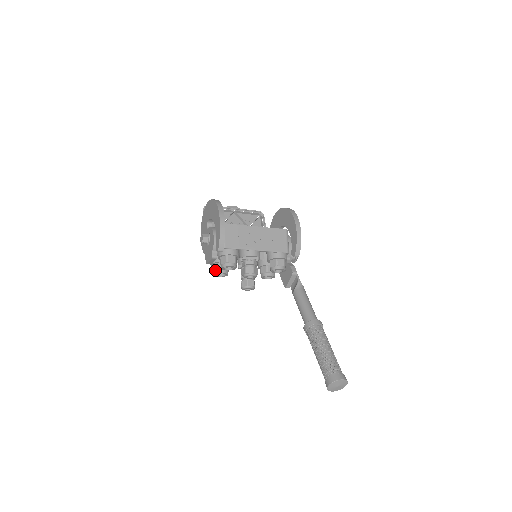
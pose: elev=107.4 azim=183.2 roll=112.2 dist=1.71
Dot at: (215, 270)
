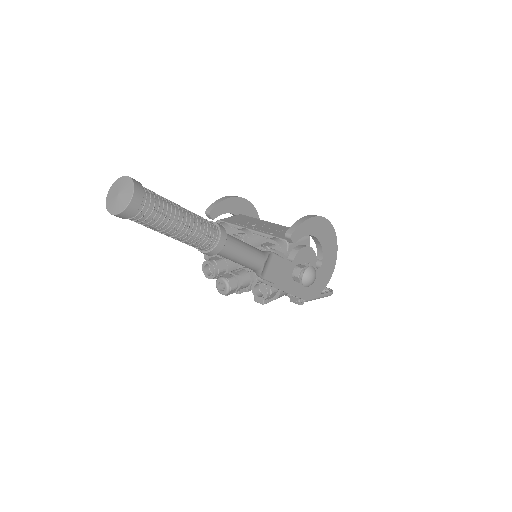
Dot at: occluded
